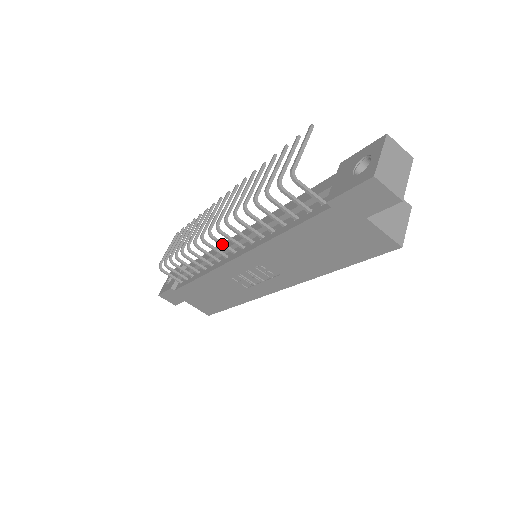
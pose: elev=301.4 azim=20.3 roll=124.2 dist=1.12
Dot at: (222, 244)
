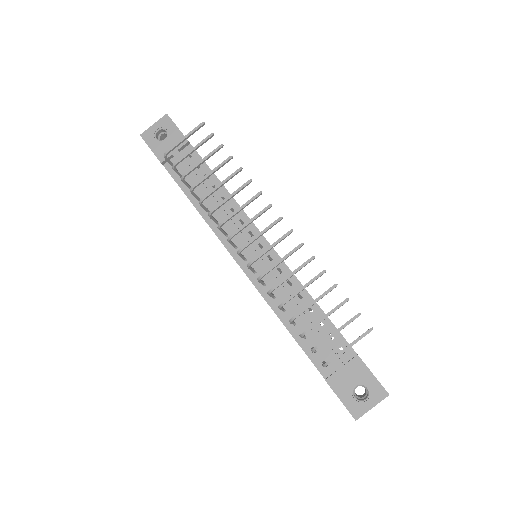
Dot at: (241, 257)
